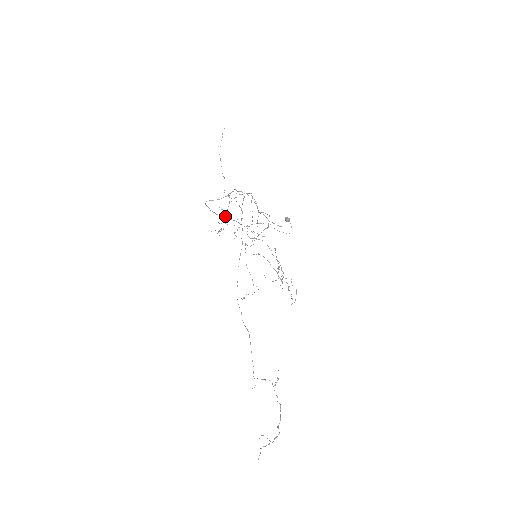
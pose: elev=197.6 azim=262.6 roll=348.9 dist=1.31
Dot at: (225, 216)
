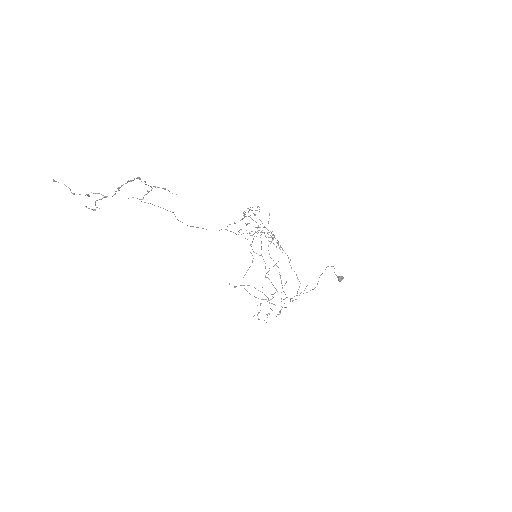
Dot at: occluded
